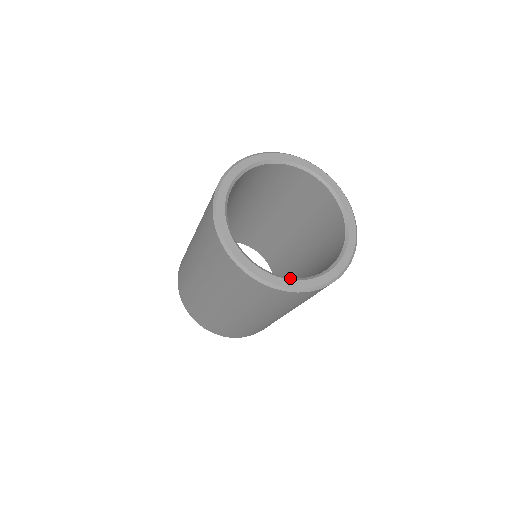
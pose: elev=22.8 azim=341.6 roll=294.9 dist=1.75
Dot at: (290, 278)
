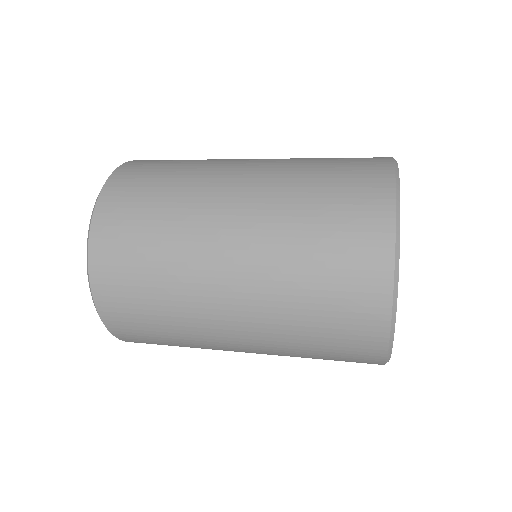
Dot at: occluded
